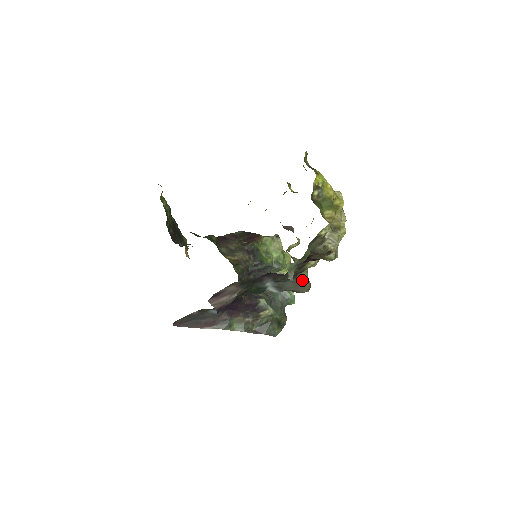
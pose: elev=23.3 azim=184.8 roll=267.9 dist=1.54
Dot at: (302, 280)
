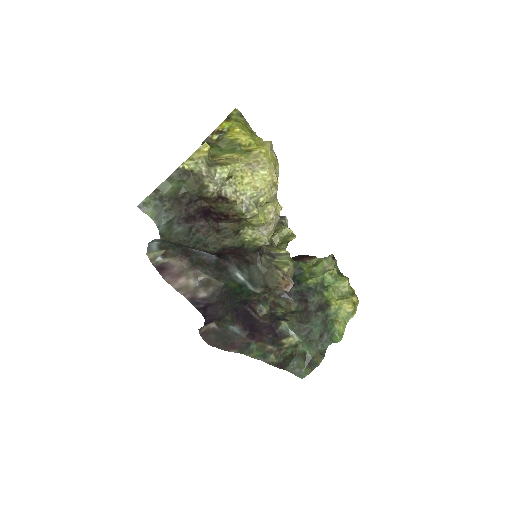
Dot at: (270, 270)
